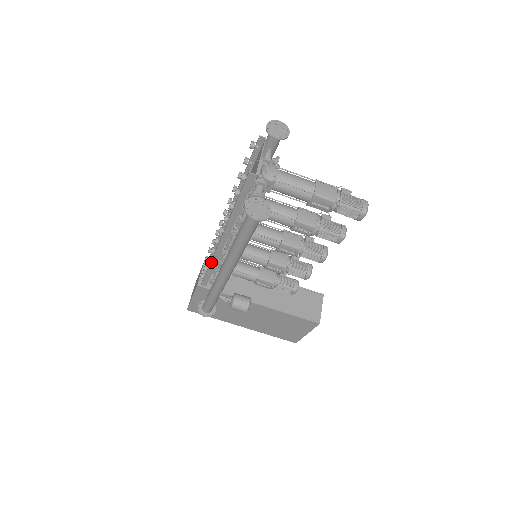
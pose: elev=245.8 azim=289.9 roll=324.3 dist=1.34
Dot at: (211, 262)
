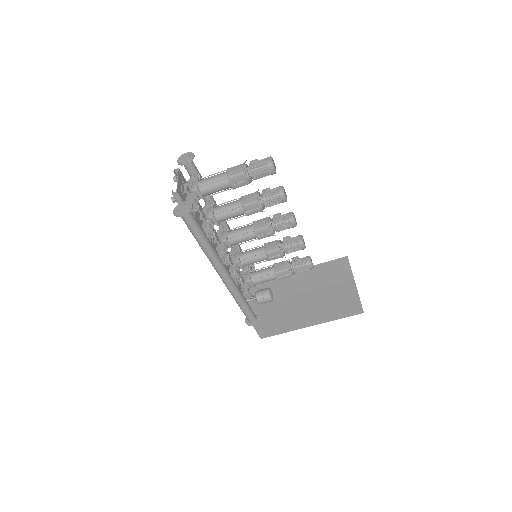
Dot at: occluded
